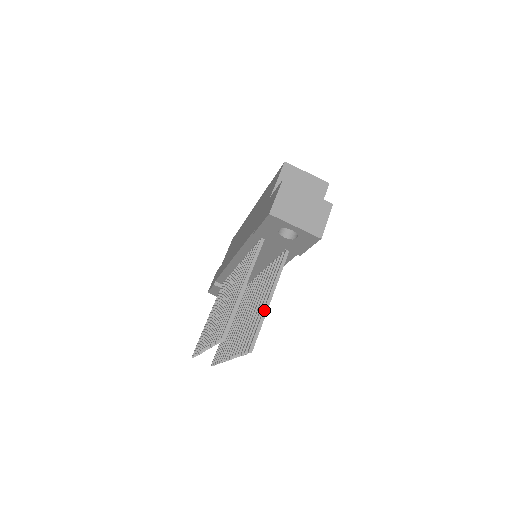
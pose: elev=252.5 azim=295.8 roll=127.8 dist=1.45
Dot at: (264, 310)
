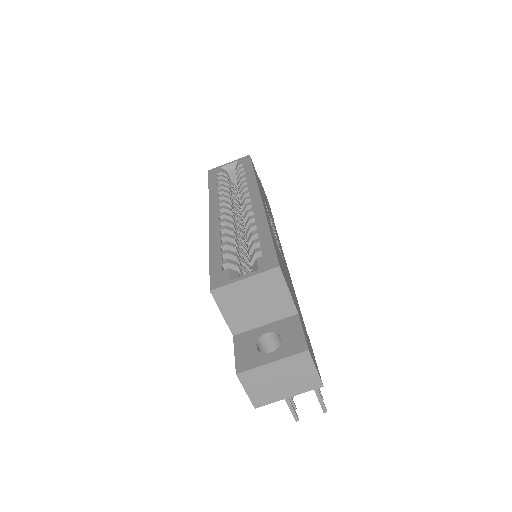
Dot at: occluded
